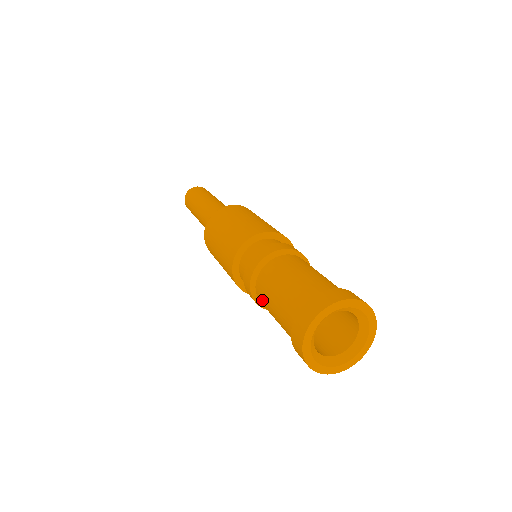
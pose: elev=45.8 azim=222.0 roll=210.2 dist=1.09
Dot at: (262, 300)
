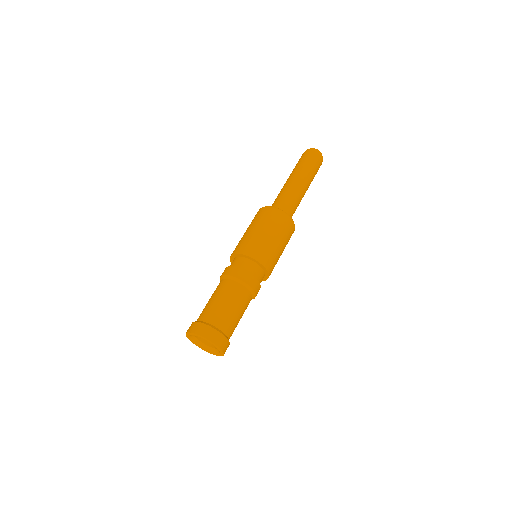
Dot at: (216, 288)
